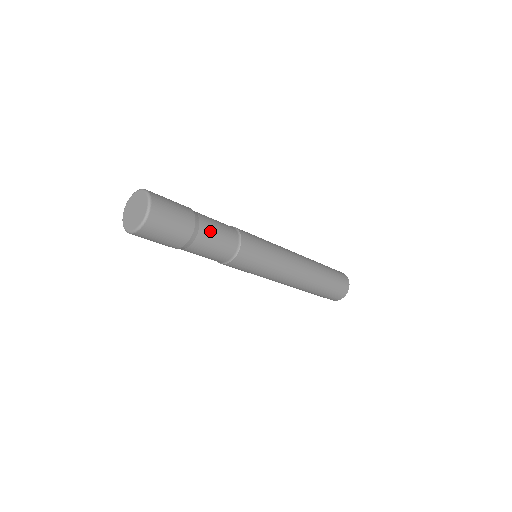
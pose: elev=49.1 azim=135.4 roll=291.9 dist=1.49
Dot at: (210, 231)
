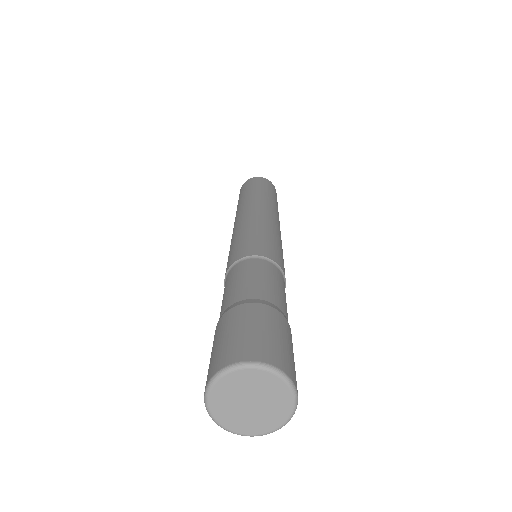
Dot at: occluded
